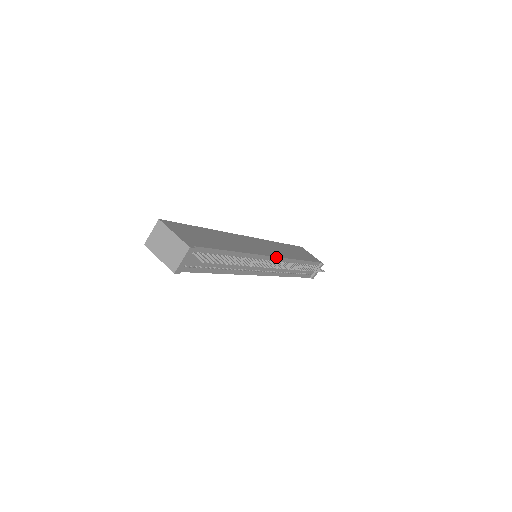
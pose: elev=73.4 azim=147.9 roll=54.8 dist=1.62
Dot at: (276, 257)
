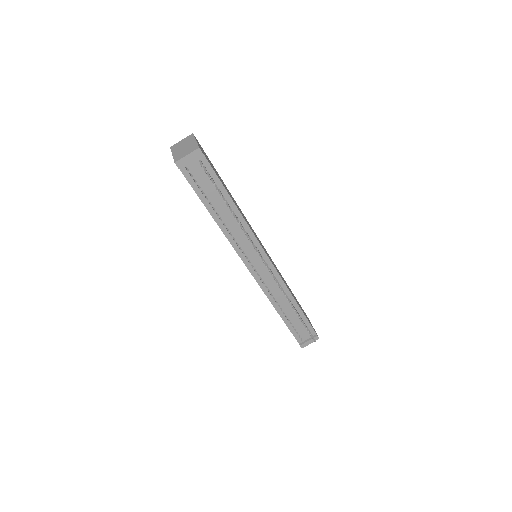
Dot at: (272, 264)
